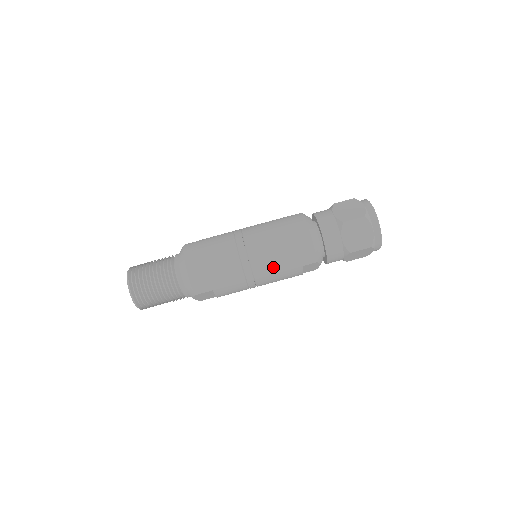
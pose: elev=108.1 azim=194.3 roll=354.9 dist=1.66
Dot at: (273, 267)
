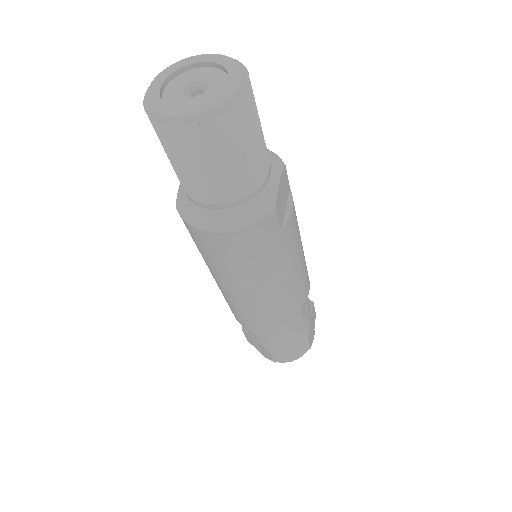
Dot at: occluded
